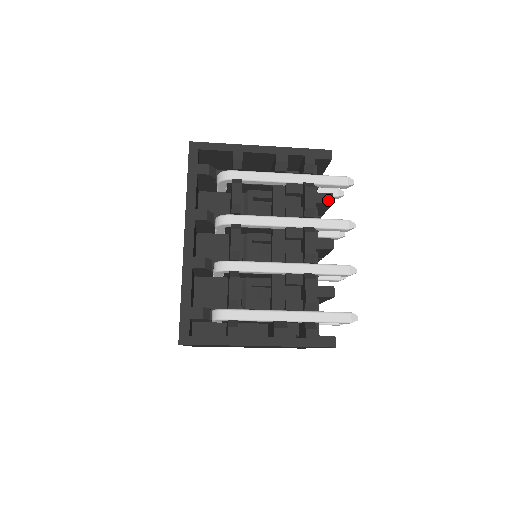
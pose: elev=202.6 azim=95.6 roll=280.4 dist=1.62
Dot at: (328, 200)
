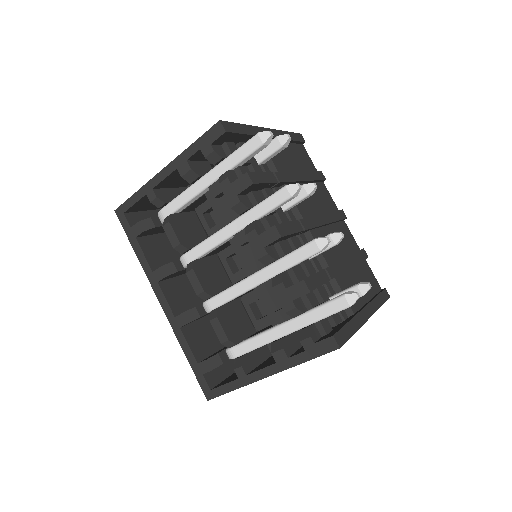
Dot at: (247, 183)
